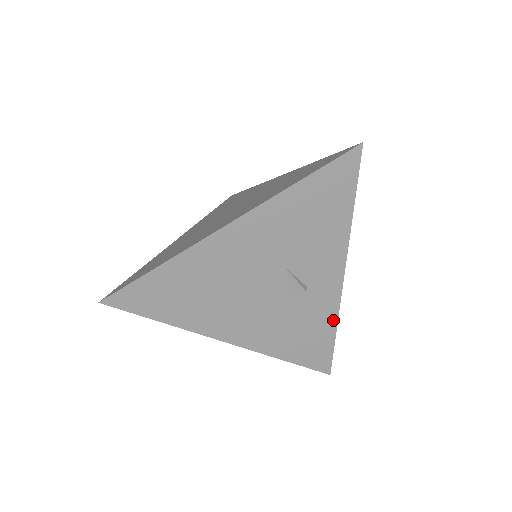
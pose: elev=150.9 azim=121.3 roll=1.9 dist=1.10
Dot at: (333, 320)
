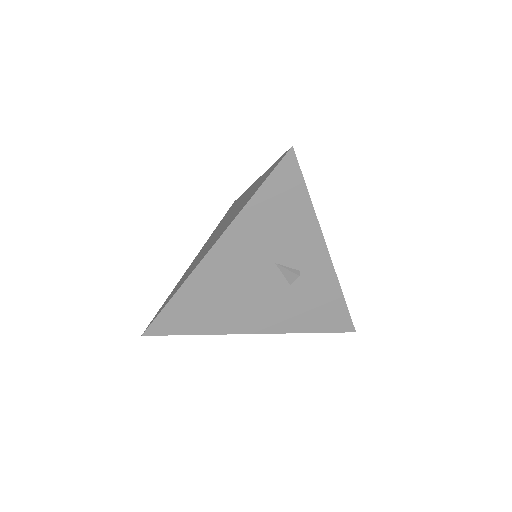
Dot at: (336, 289)
